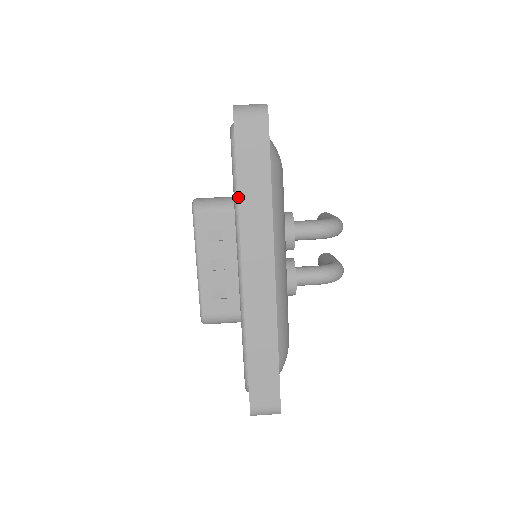
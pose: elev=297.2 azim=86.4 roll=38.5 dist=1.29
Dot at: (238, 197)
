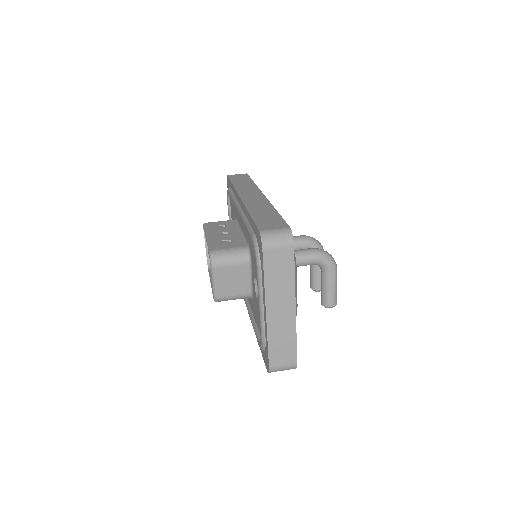
Dot at: (233, 185)
